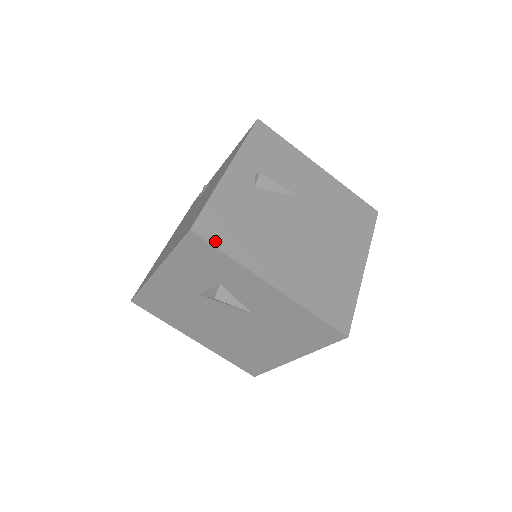
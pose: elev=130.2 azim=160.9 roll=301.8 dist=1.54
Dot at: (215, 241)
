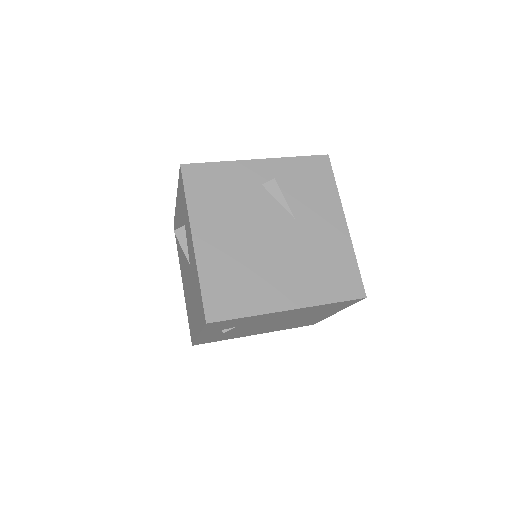
Dot at: (188, 183)
